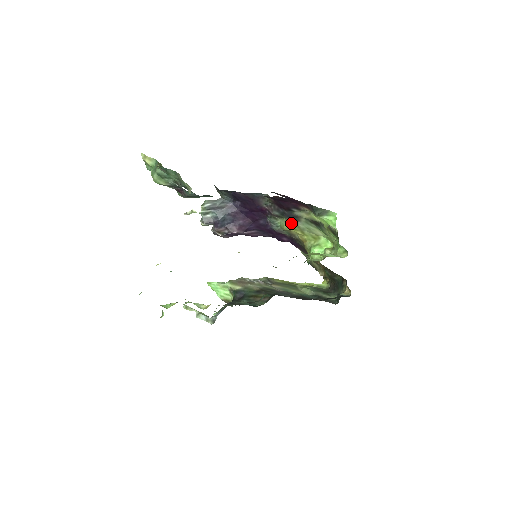
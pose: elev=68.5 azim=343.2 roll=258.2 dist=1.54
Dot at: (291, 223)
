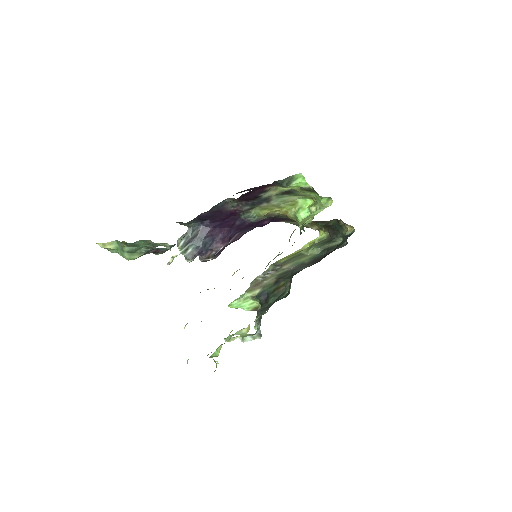
Dot at: (265, 207)
